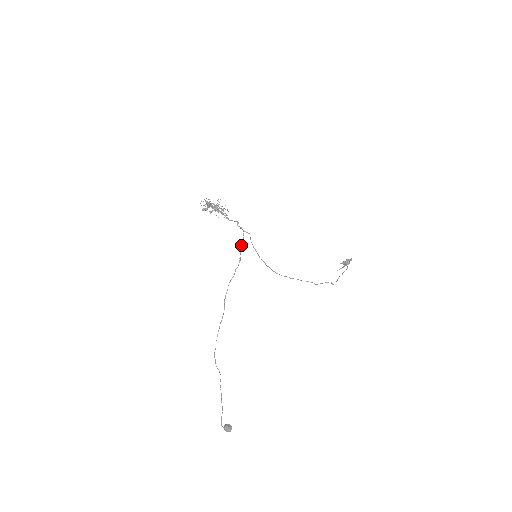
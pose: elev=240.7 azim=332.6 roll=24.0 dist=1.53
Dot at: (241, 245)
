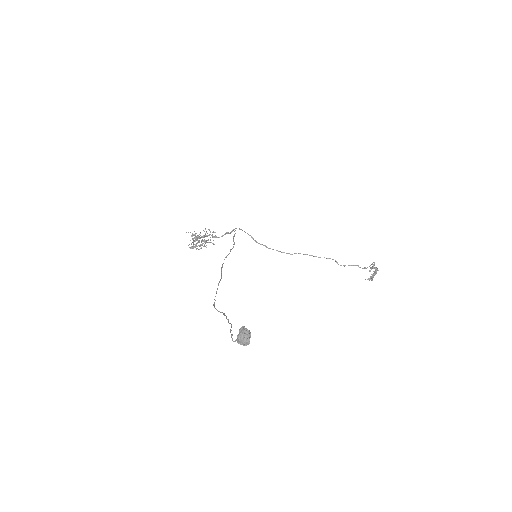
Dot at: (233, 236)
